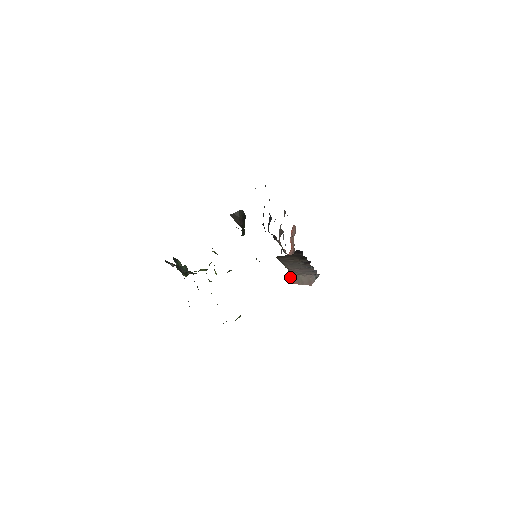
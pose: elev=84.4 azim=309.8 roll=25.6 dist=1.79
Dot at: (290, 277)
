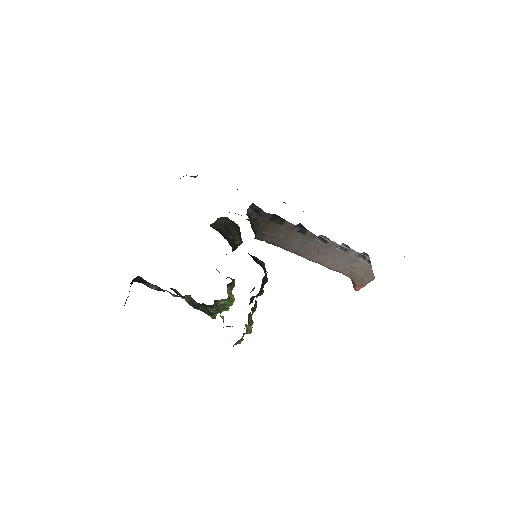
Dot at: (353, 283)
